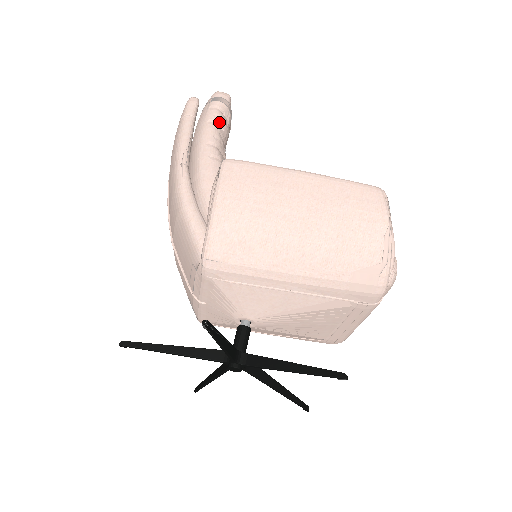
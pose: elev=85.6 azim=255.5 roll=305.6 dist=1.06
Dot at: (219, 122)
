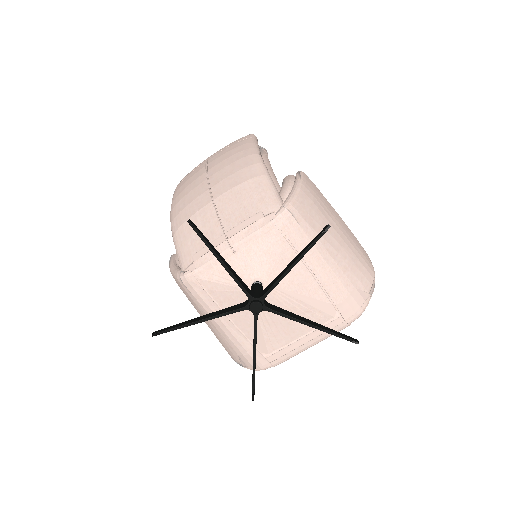
Dot at: occluded
